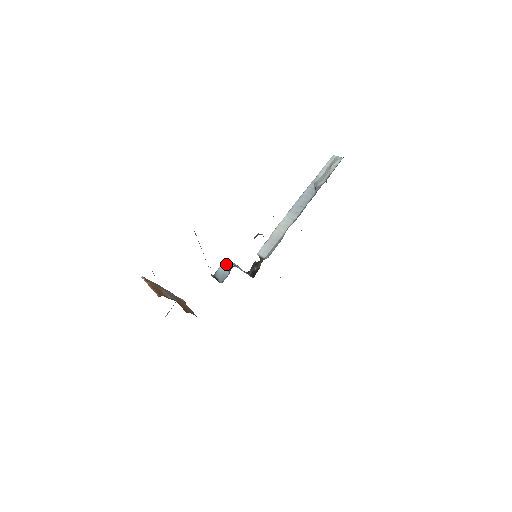
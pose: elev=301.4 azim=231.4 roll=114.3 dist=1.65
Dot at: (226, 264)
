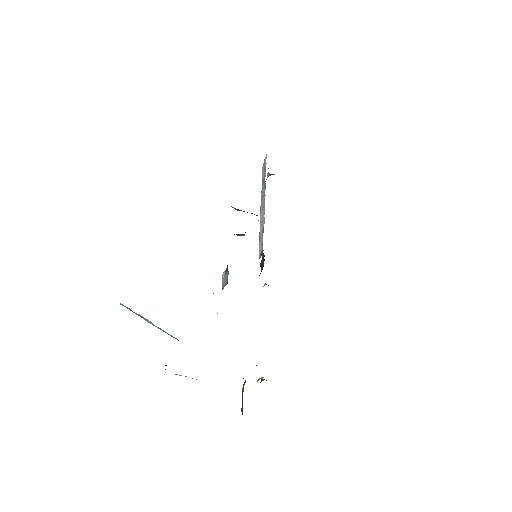
Dot at: (224, 273)
